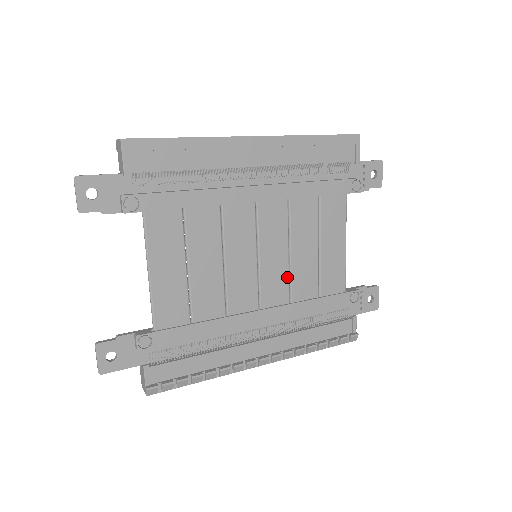
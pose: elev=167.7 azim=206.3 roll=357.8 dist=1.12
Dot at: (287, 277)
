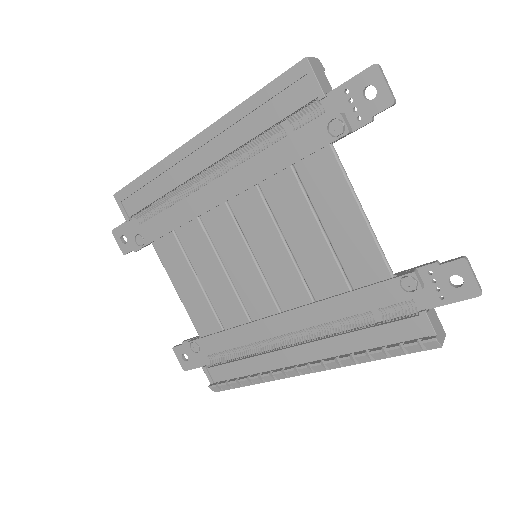
Dot at: (296, 273)
